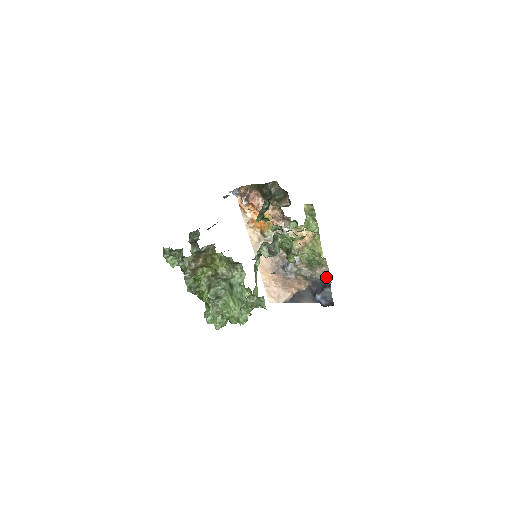
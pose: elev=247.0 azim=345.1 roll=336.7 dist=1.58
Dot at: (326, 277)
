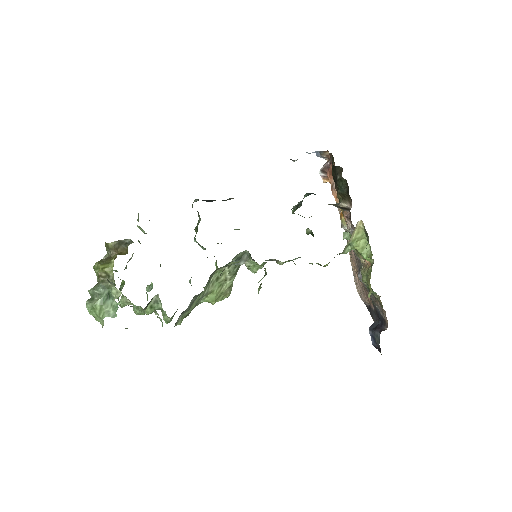
Dot at: (384, 318)
